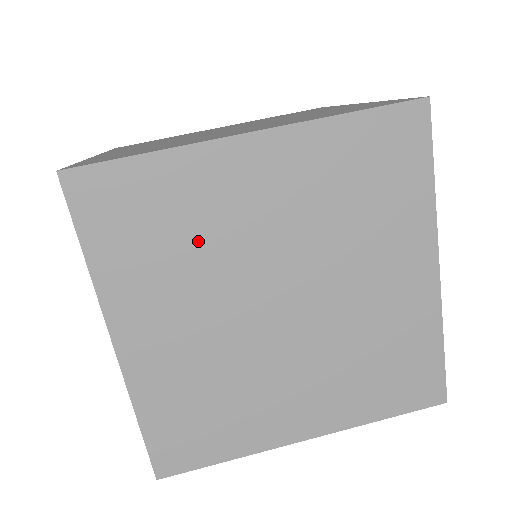
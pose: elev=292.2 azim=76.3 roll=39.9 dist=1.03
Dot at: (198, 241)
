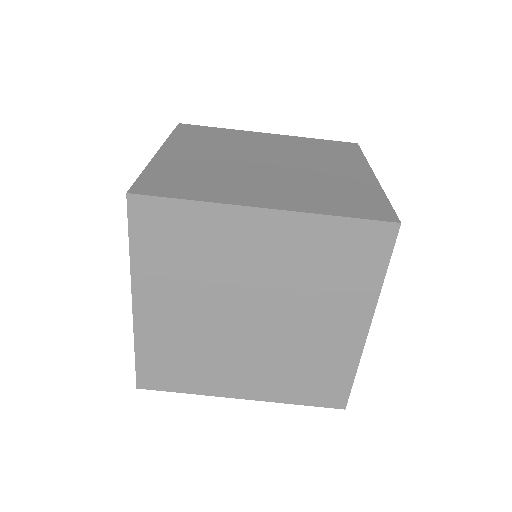
Dot at: (207, 262)
